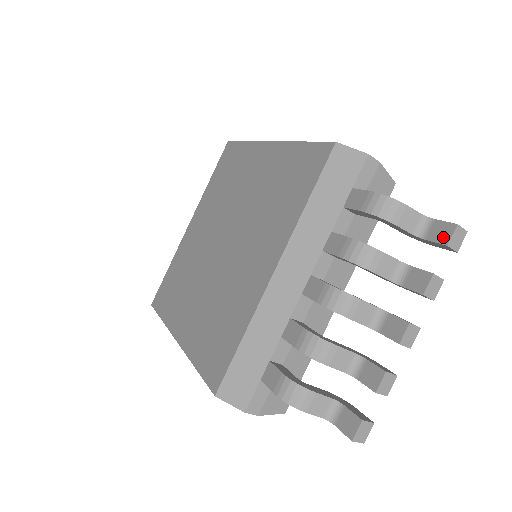
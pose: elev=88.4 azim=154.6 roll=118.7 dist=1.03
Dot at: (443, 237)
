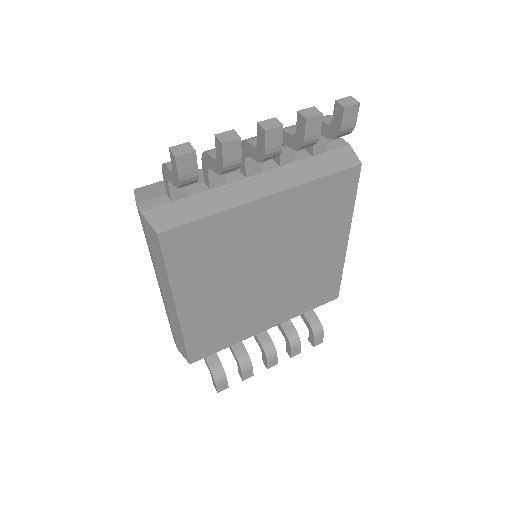
Dot at: occluded
